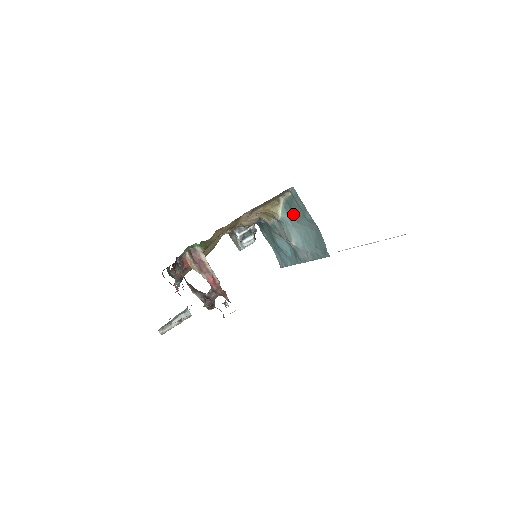
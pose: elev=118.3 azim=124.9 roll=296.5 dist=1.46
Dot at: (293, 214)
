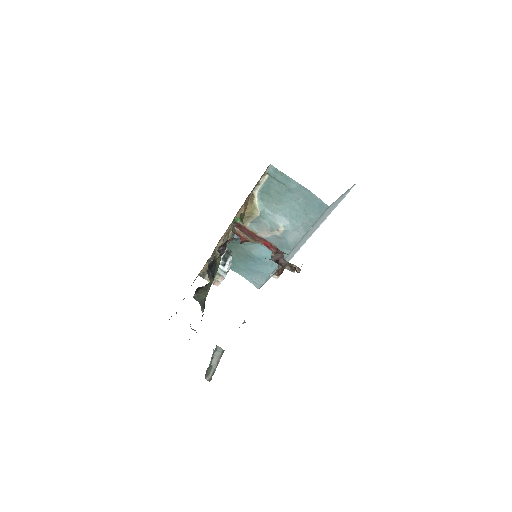
Dot at: (272, 199)
